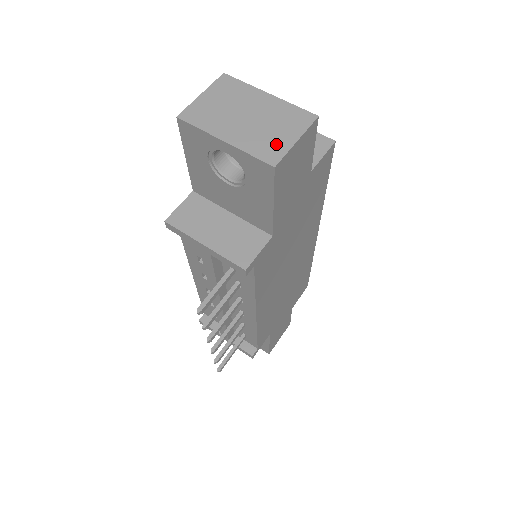
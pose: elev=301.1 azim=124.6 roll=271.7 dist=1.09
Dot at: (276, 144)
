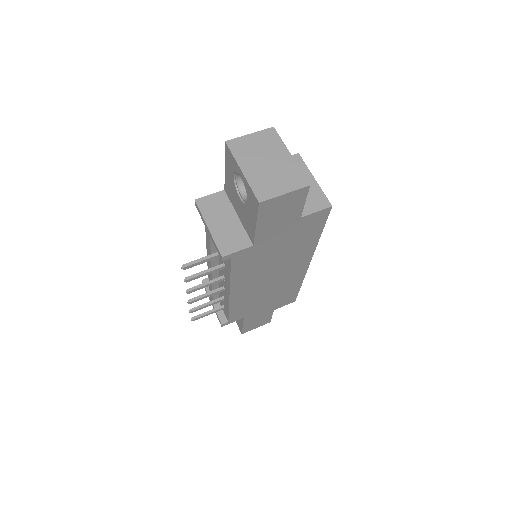
Dot at: (271, 189)
